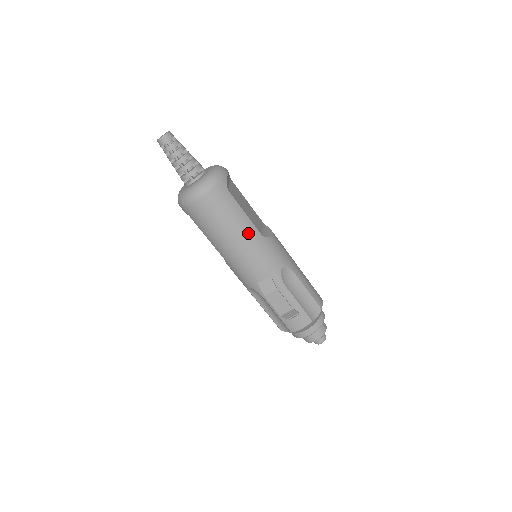
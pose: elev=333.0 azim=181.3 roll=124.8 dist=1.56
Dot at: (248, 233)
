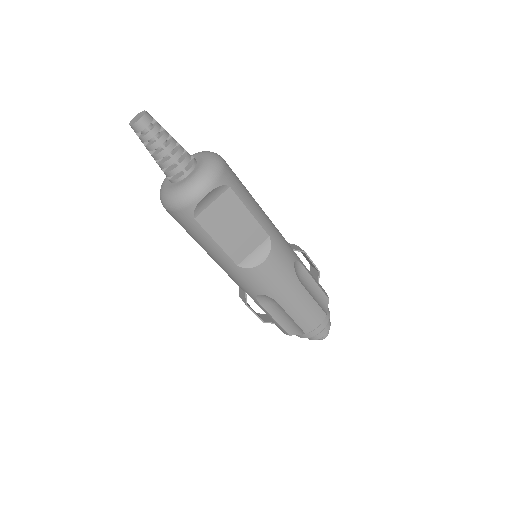
Dot at: (218, 258)
